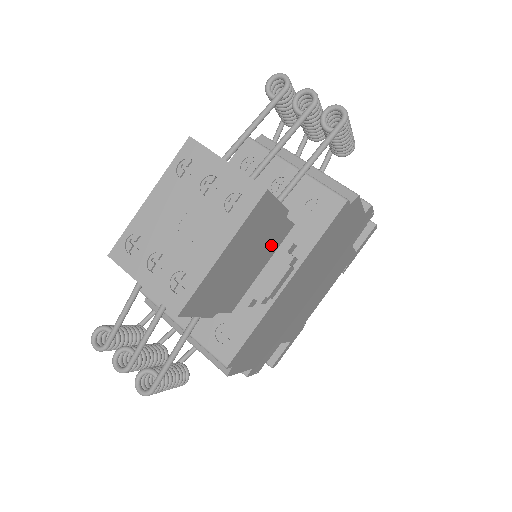
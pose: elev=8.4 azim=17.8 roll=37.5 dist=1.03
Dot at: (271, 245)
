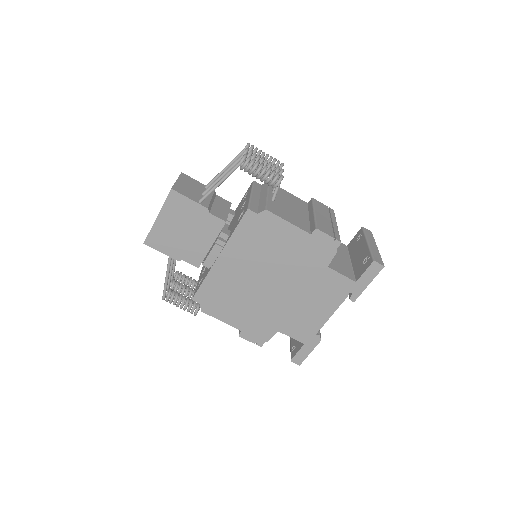
Dot at: (208, 229)
